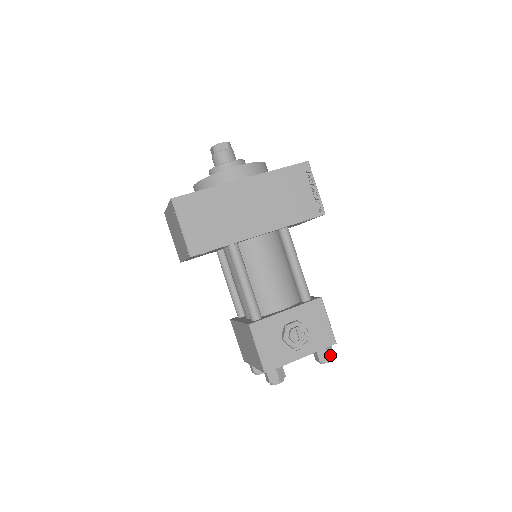
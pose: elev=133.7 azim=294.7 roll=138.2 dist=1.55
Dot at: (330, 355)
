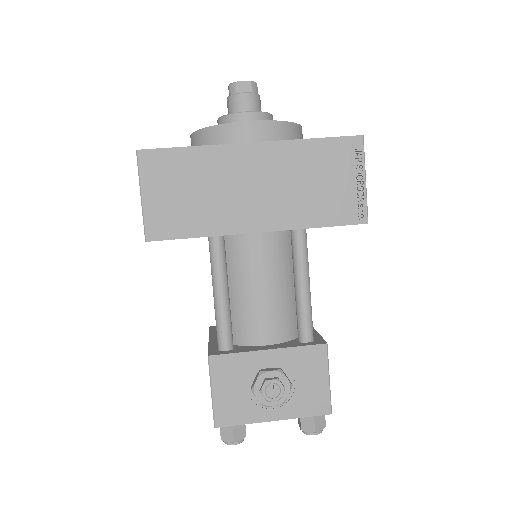
Dot at: (318, 426)
